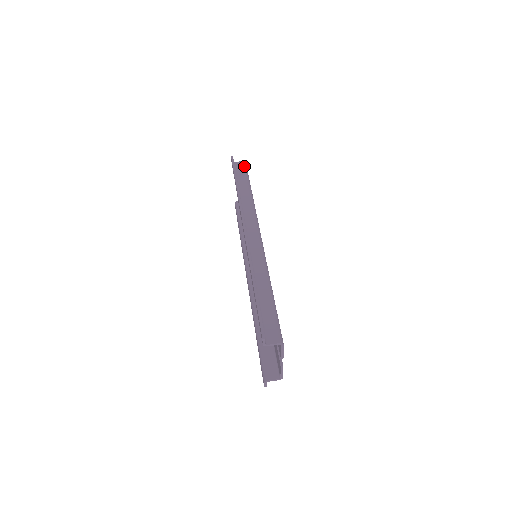
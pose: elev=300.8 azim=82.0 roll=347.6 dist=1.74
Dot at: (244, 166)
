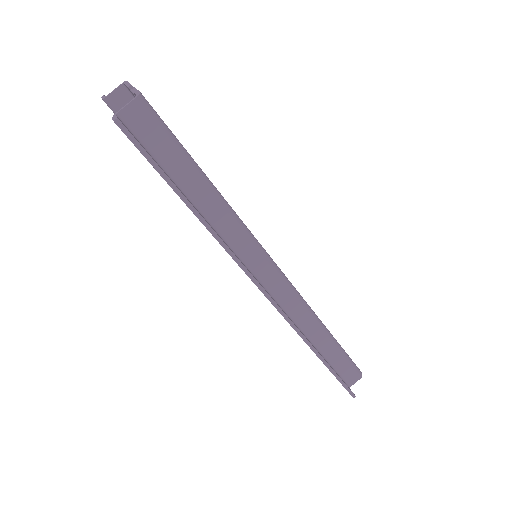
Dot at: (151, 117)
